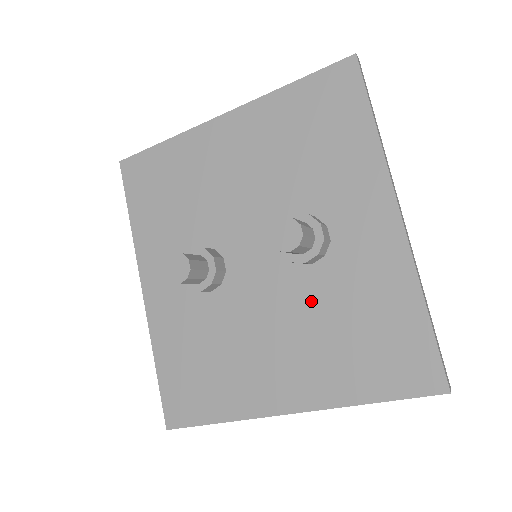
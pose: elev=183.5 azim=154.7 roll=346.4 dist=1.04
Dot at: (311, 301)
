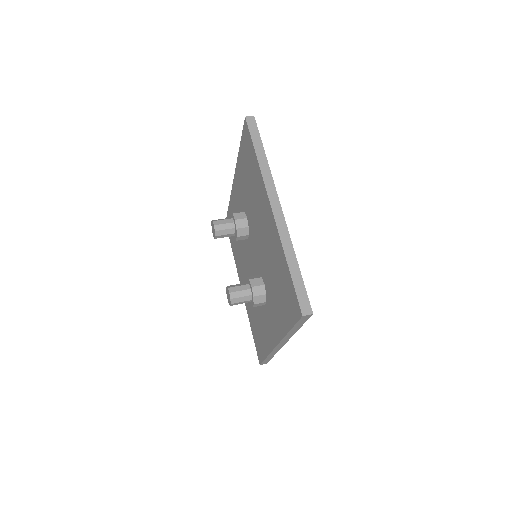
Dot at: occluded
